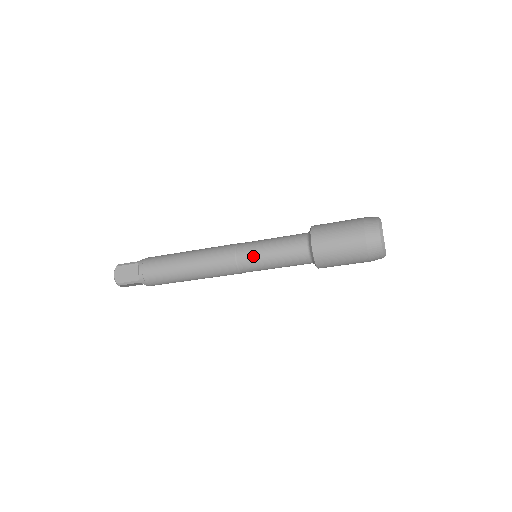
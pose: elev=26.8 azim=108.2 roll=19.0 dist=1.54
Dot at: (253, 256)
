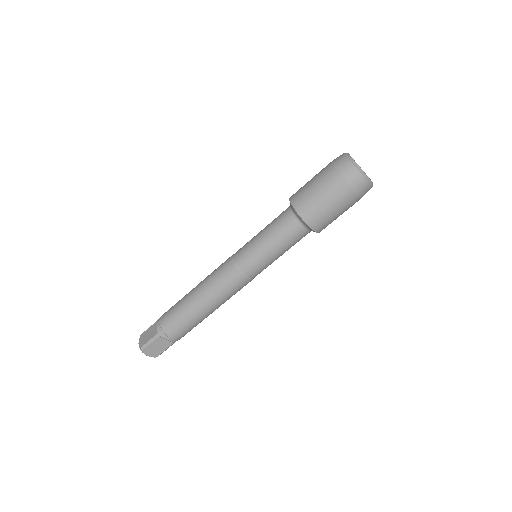
Dot at: (247, 248)
